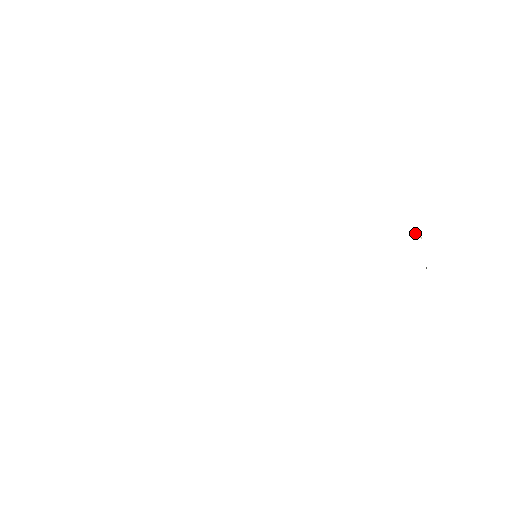
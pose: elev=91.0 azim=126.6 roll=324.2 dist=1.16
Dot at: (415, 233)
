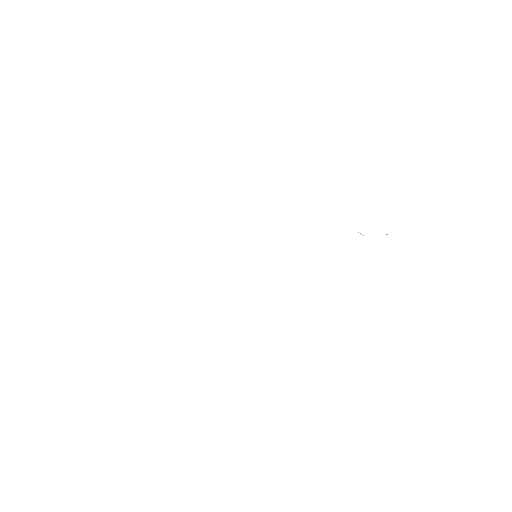
Dot at: (358, 232)
